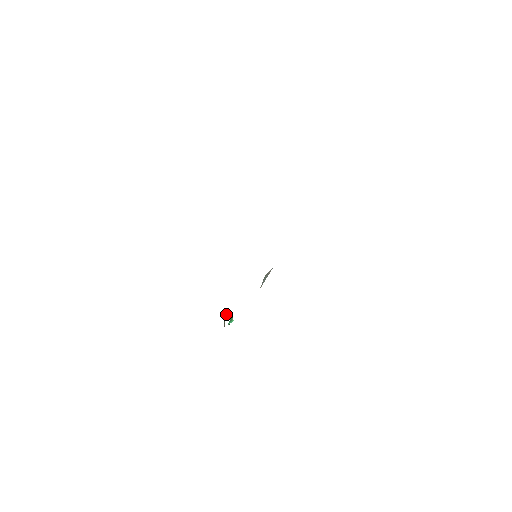
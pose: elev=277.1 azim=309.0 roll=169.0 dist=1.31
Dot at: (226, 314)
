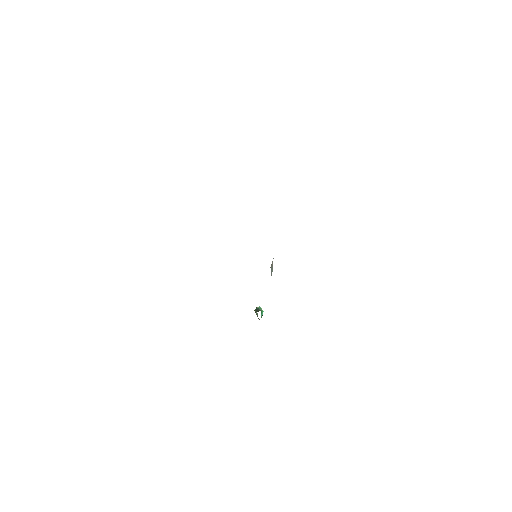
Dot at: (256, 309)
